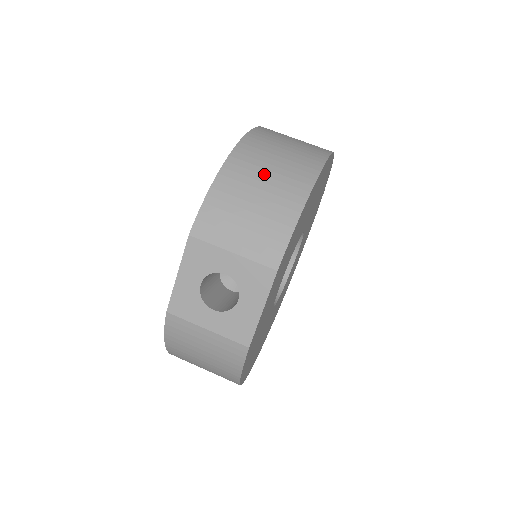
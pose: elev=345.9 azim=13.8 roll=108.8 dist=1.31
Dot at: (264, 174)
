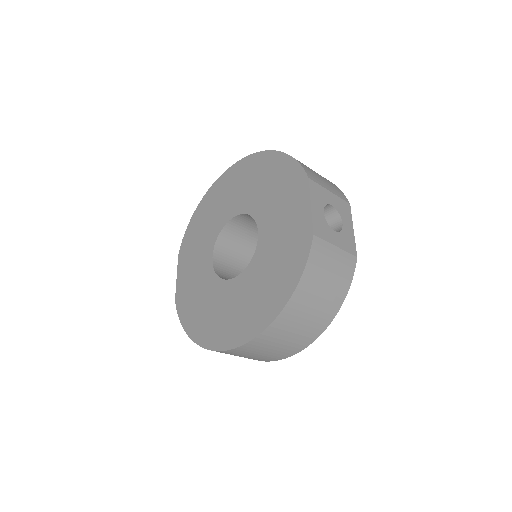
Dot at: occluded
